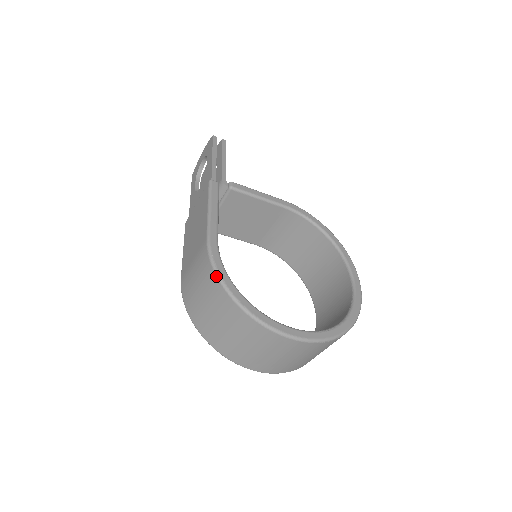
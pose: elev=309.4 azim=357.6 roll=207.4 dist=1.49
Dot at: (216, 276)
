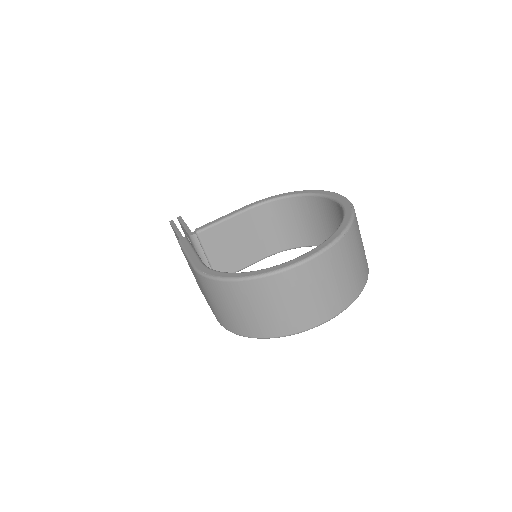
Dot at: (212, 280)
